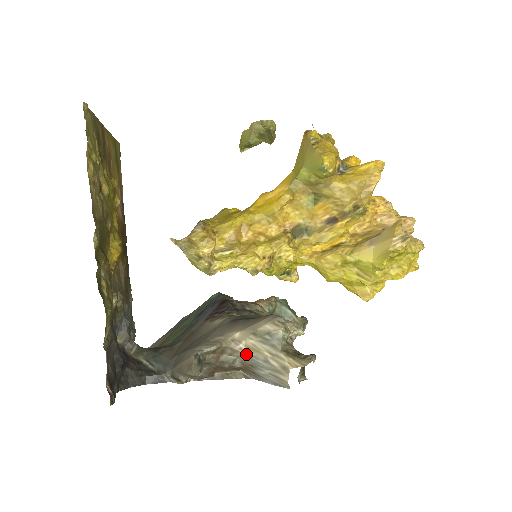
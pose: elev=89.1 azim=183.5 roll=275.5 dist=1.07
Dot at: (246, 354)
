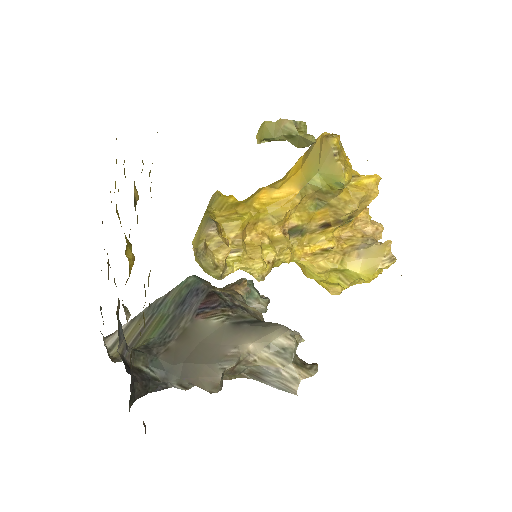
Dot at: (258, 365)
